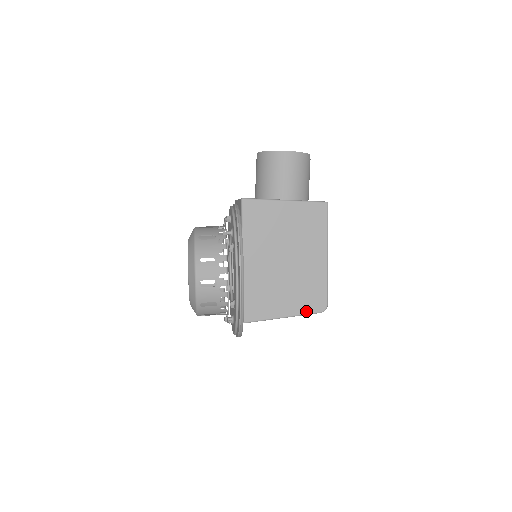
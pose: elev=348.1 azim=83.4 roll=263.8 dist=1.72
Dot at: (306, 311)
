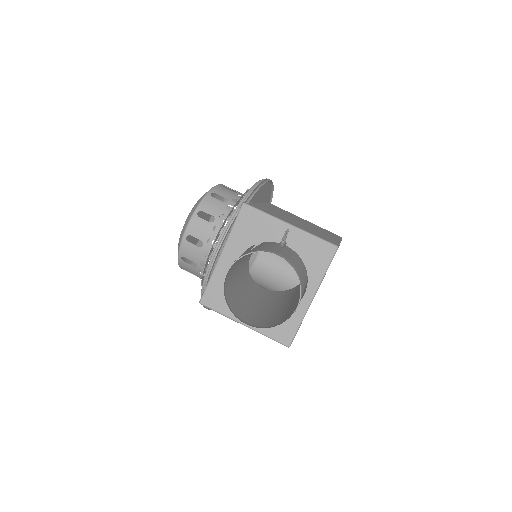
Dot at: occluded
